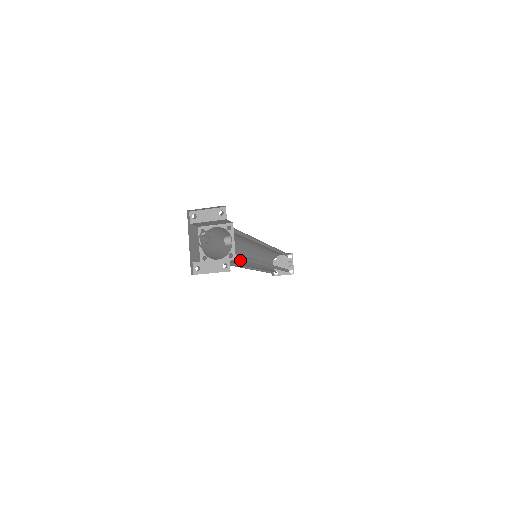
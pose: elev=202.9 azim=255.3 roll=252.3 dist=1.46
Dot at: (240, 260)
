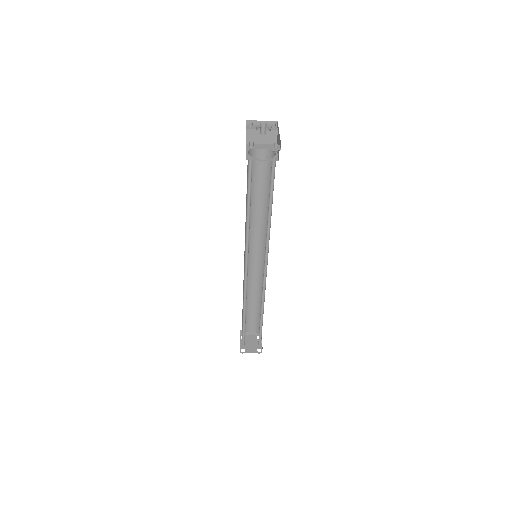
Dot at: (246, 245)
